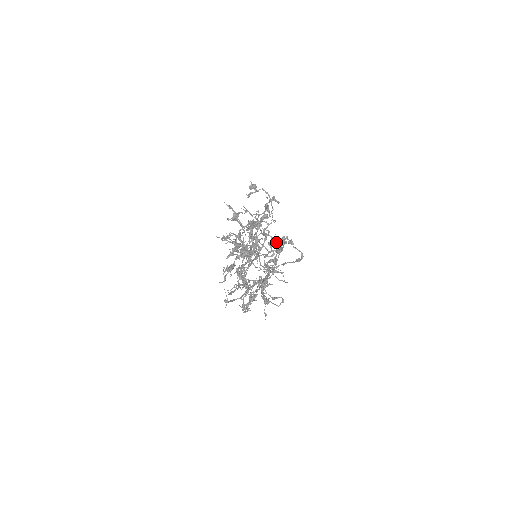
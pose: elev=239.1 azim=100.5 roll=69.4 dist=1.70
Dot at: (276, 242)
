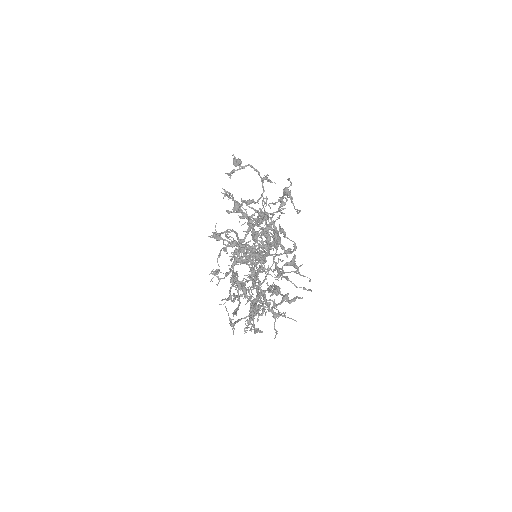
Dot at: (262, 232)
